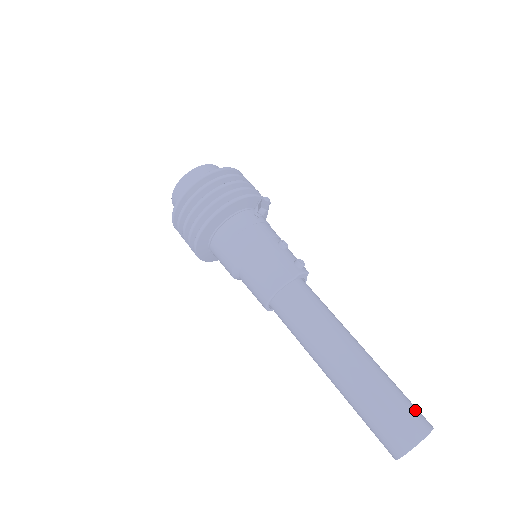
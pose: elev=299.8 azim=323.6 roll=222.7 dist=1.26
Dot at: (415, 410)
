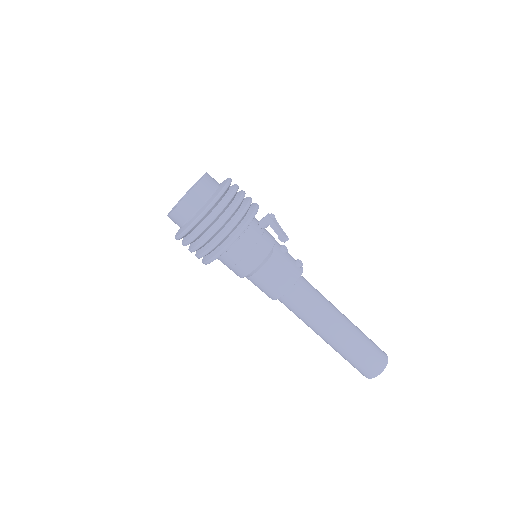
Dot at: (378, 348)
